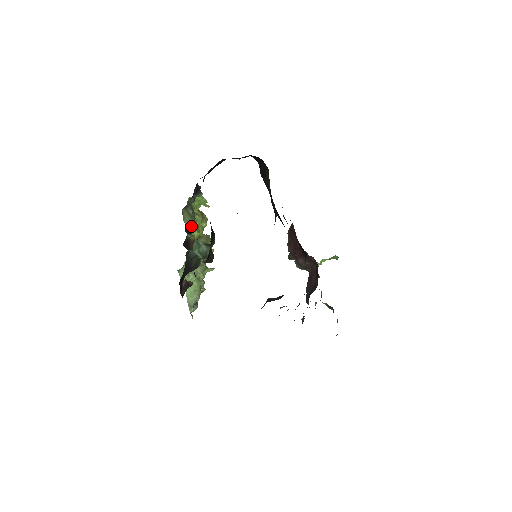
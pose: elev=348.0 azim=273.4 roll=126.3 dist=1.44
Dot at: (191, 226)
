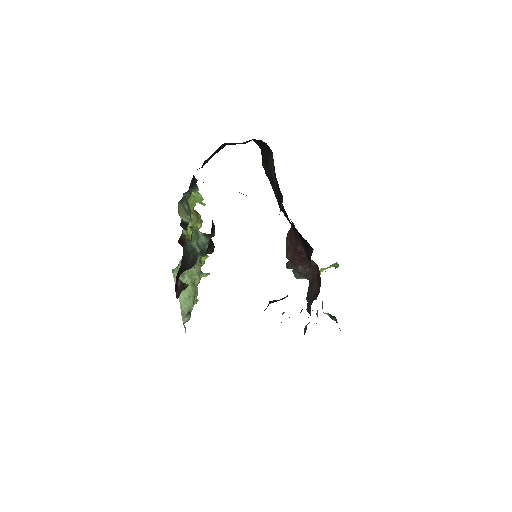
Dot at: (187, 222)
